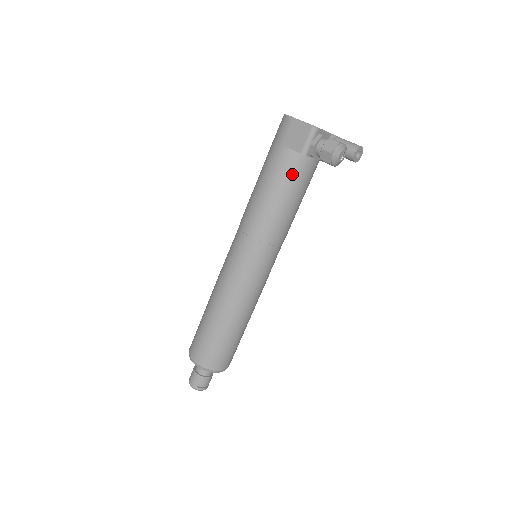
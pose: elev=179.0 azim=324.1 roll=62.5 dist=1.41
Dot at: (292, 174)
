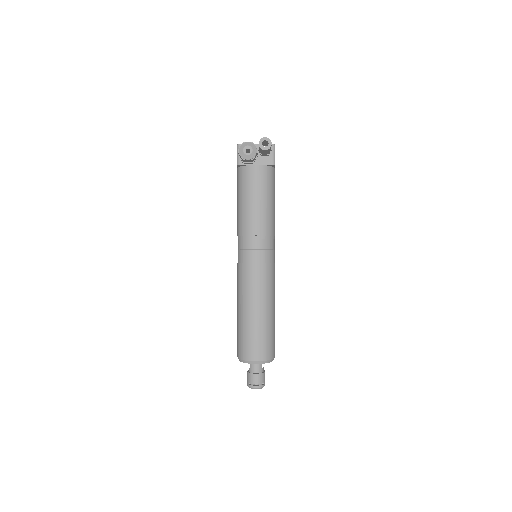
Dot at: (242, 182)
